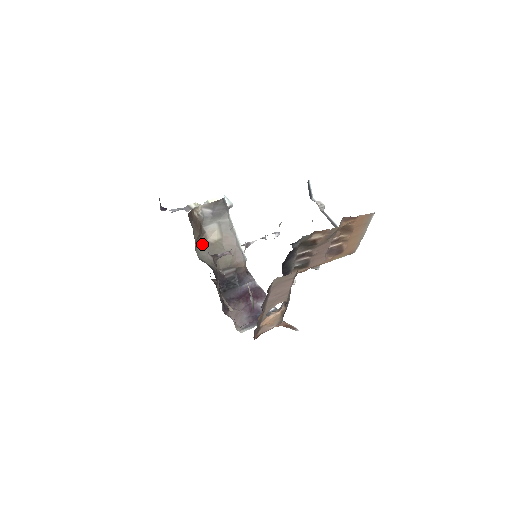
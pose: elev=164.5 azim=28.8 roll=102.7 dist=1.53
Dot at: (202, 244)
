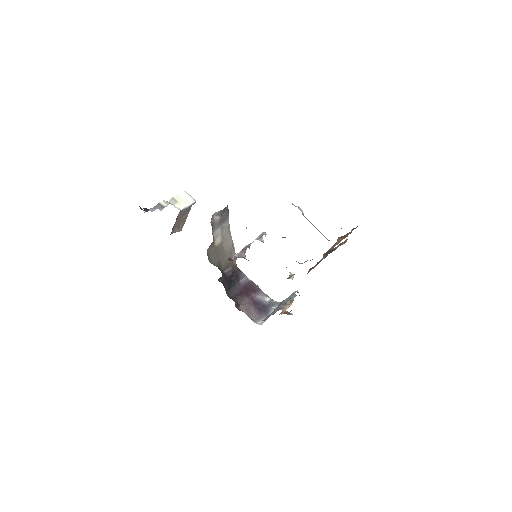
Dot at: (211, 248)
